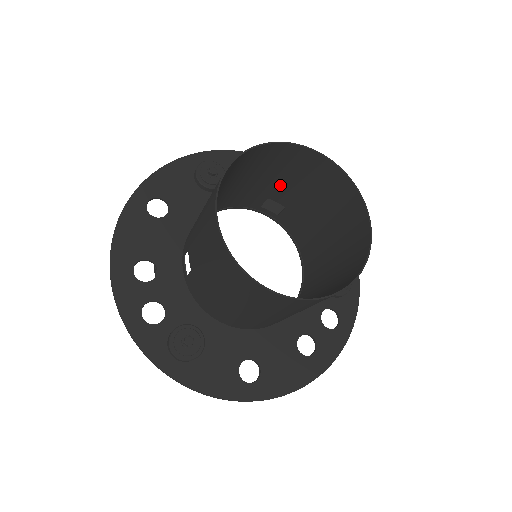
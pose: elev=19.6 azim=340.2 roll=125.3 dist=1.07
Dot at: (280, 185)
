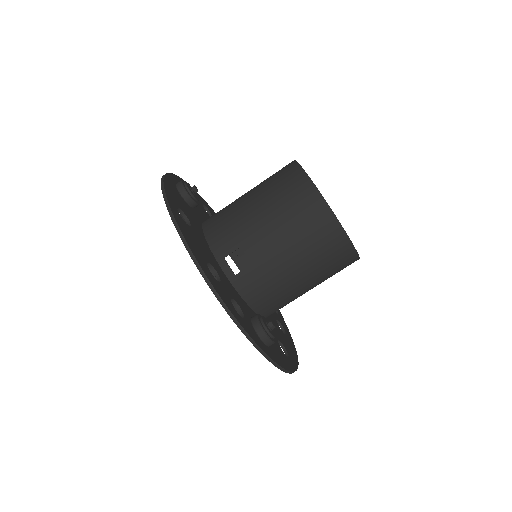
Dot at: occluded
